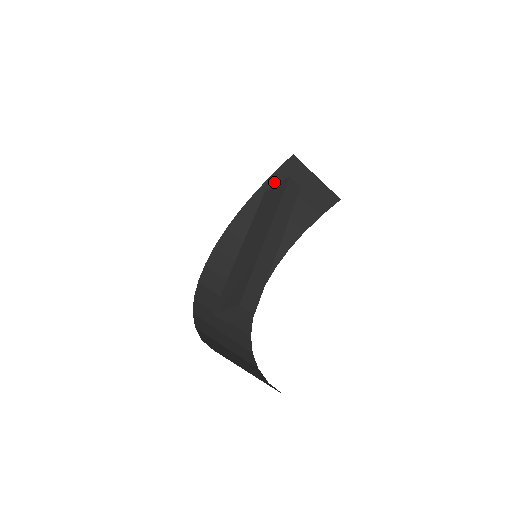
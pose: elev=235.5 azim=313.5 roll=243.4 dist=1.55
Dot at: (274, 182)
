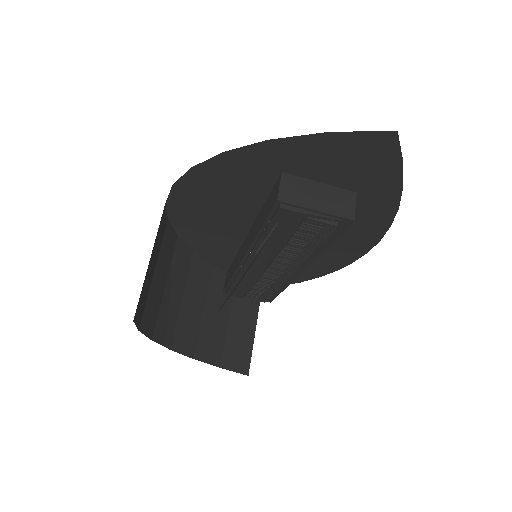
Dot at: occluded
